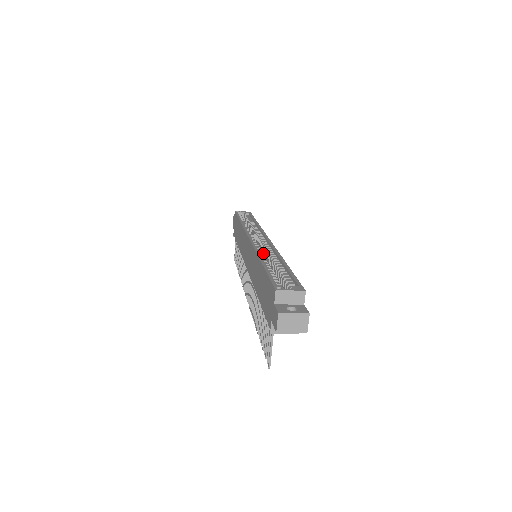
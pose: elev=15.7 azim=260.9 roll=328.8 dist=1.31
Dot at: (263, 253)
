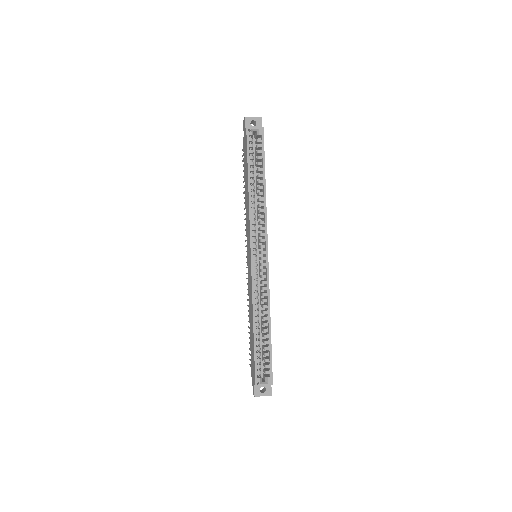
Dot at: (260, 275)
